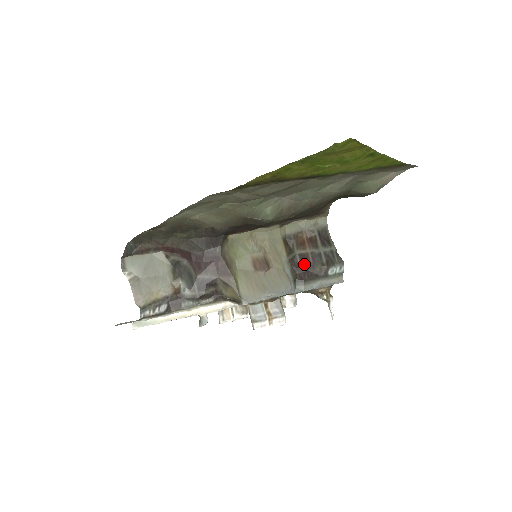
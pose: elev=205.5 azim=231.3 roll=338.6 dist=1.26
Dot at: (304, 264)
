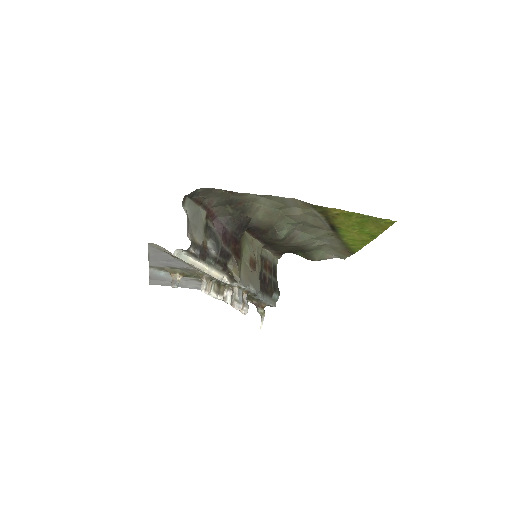
Dot at: (264, 281)
